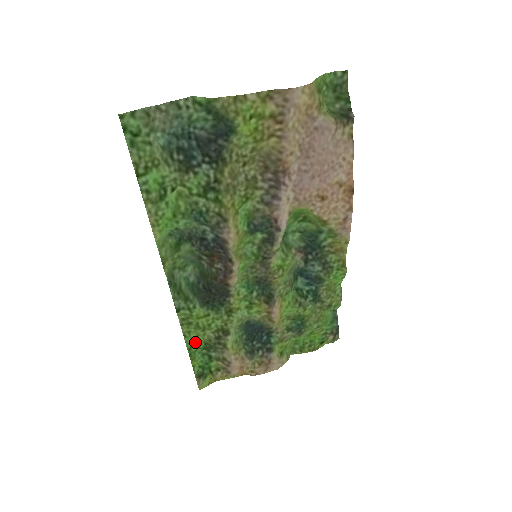
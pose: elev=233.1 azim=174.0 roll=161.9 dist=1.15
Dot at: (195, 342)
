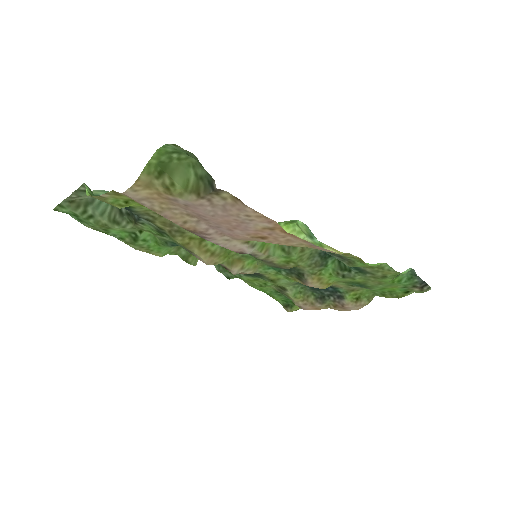
Dot at: (265, 289)
